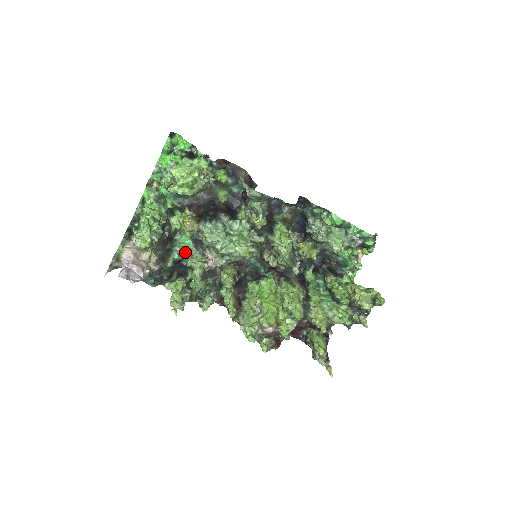
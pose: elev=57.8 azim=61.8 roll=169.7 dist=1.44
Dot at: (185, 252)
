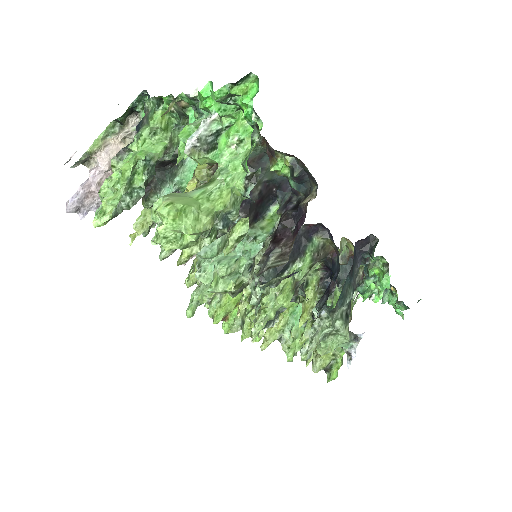
Dot at: (182, 191)
